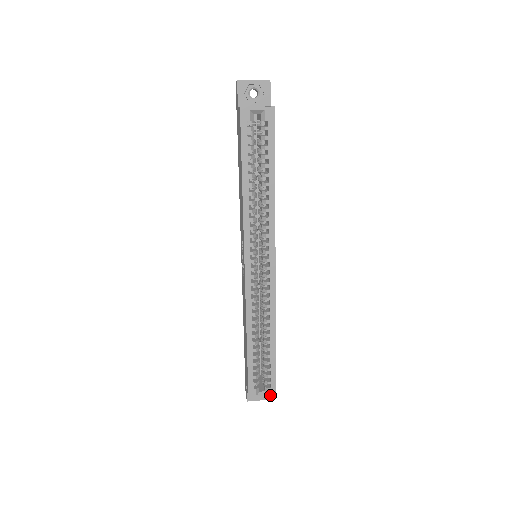
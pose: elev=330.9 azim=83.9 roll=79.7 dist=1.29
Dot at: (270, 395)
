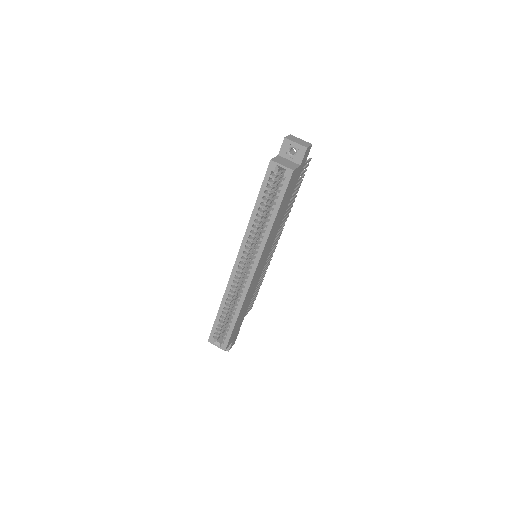
Dot at: (222, 348)
